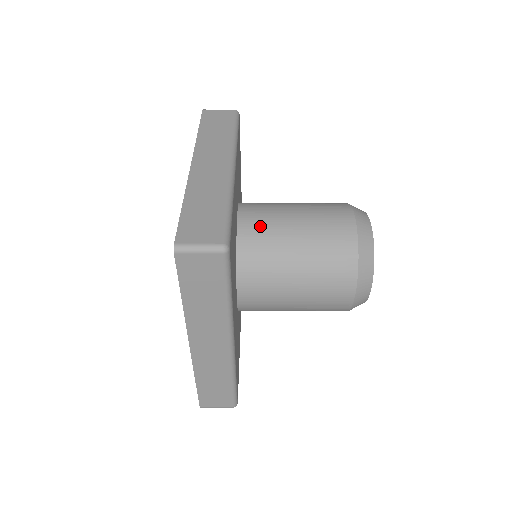
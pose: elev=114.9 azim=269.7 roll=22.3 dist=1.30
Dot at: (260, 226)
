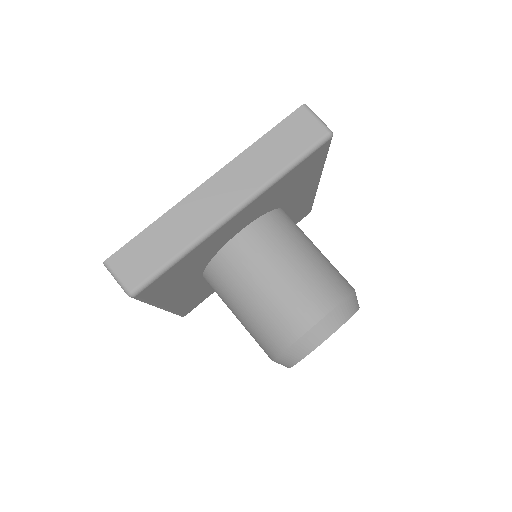
Dot at: (243, 259)
